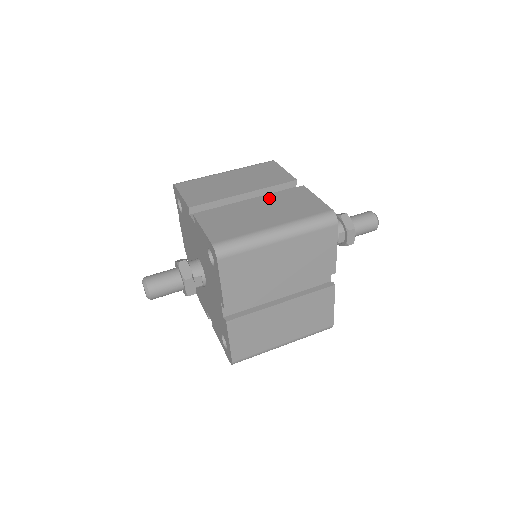
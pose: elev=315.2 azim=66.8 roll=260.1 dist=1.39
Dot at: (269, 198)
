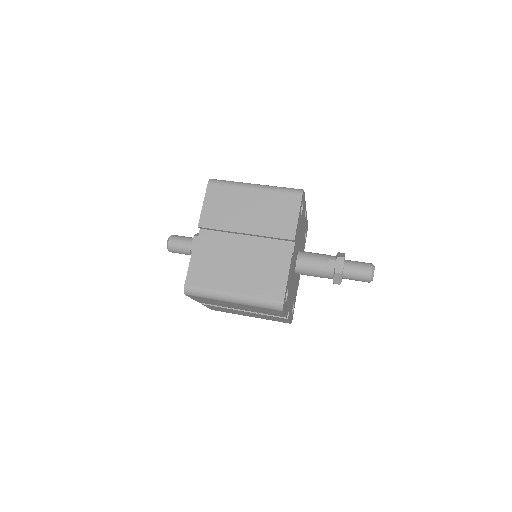
Dot at: occluded
